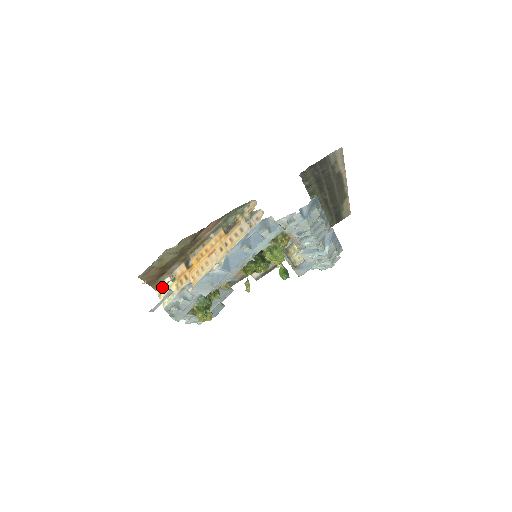
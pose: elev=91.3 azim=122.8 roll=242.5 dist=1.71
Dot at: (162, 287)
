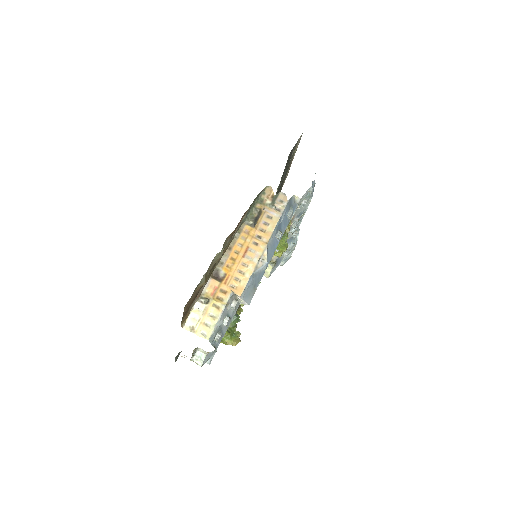
Dot at: (191, 318)
